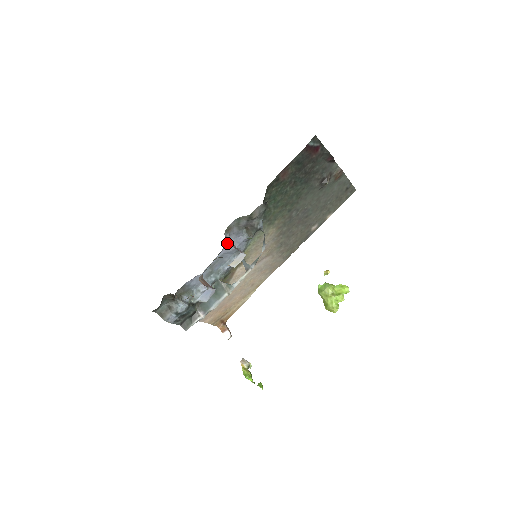
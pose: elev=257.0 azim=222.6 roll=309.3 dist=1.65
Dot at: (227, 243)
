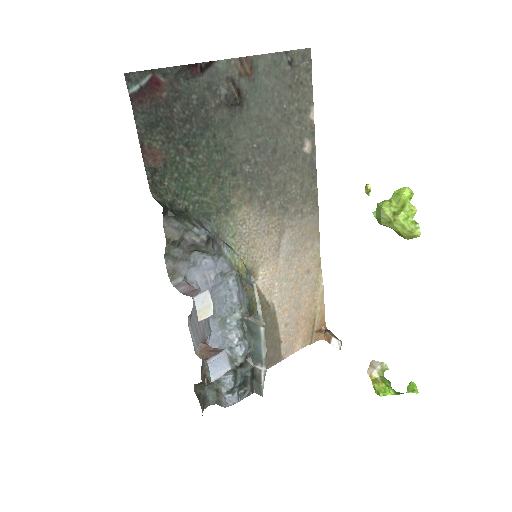
Dot at: (196, 283)
